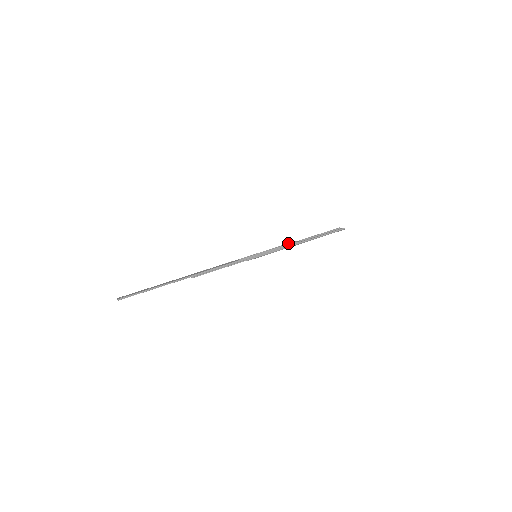
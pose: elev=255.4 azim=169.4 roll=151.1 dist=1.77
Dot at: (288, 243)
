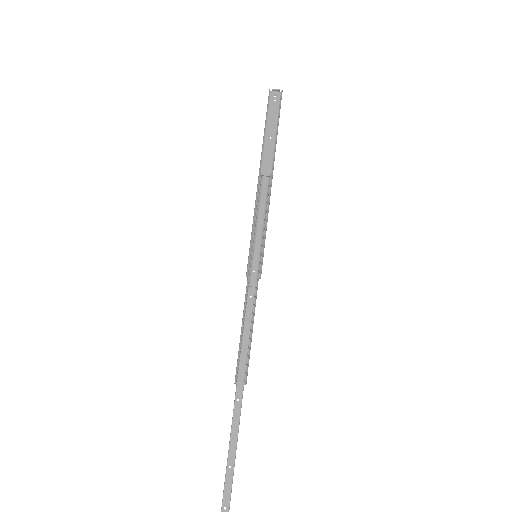
Dot at: (259, 189)
